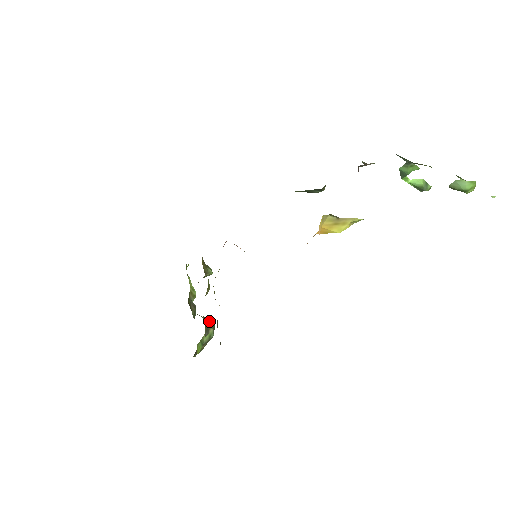
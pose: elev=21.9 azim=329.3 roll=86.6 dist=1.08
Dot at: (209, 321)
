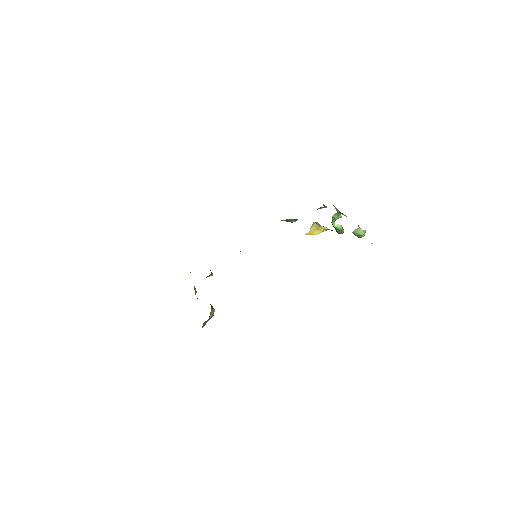
Dot at: (211, 305)
